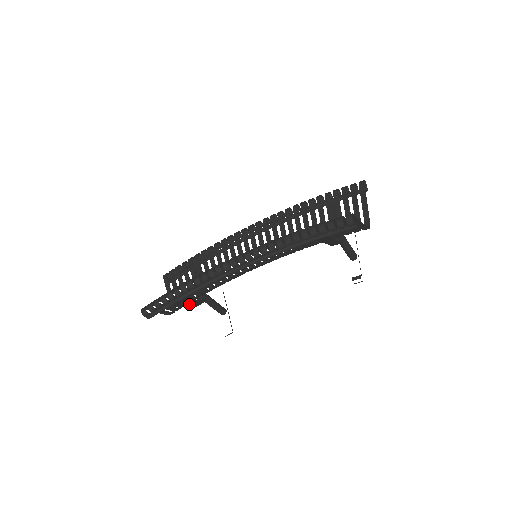
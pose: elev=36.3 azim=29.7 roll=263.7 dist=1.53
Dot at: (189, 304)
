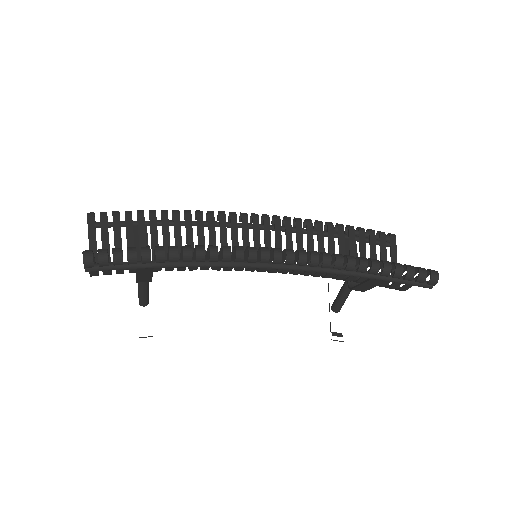
Dot at: (141, 276)
